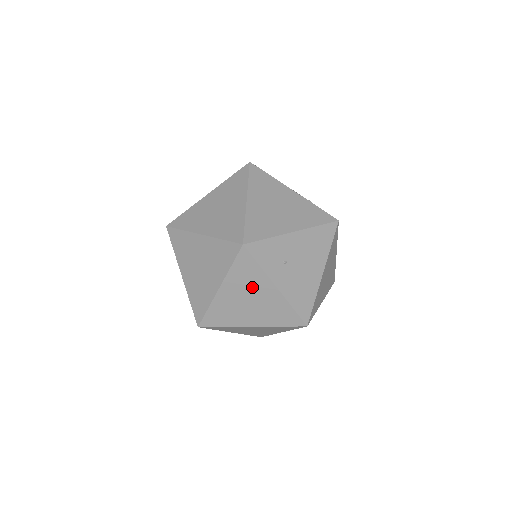
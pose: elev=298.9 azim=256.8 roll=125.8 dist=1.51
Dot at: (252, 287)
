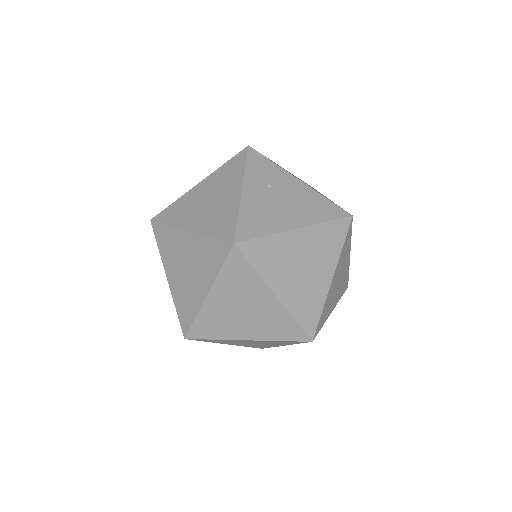
Dot at: (223, 186)
